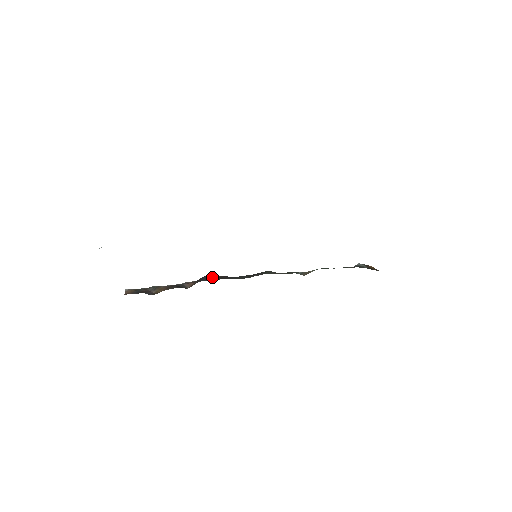
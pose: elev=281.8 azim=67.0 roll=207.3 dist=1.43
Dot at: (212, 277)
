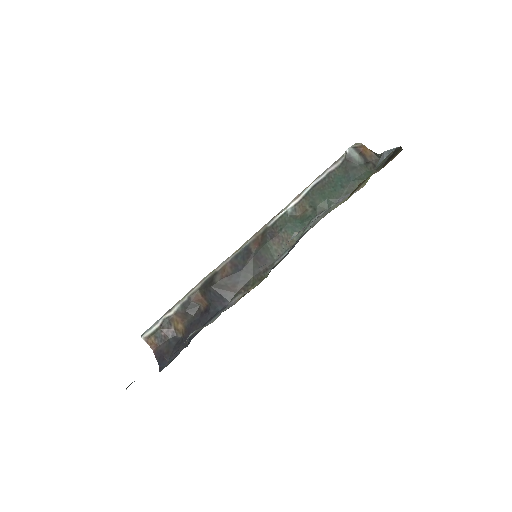
Dot at: (222, 294)
